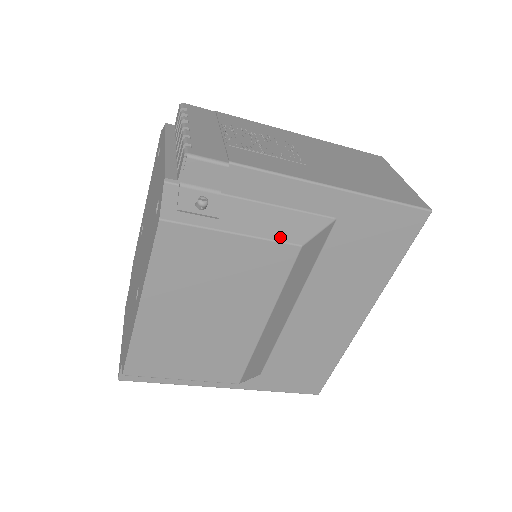
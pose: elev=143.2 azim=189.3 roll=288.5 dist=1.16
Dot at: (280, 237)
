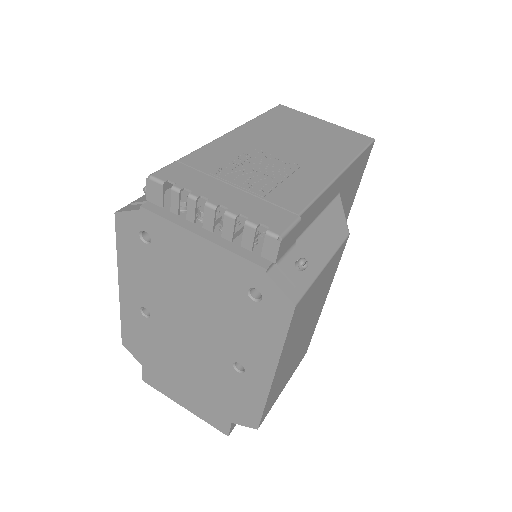
Dot at: (339, 240)
